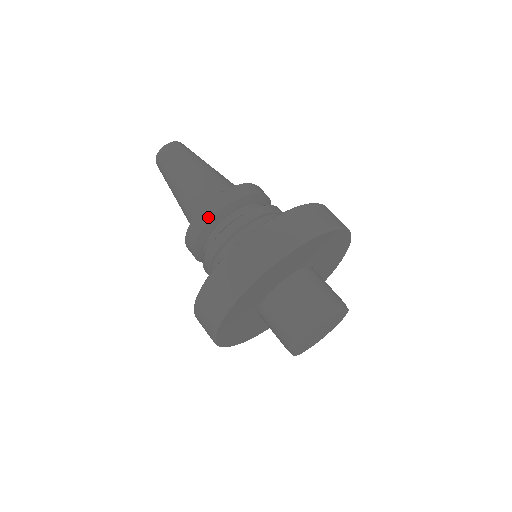
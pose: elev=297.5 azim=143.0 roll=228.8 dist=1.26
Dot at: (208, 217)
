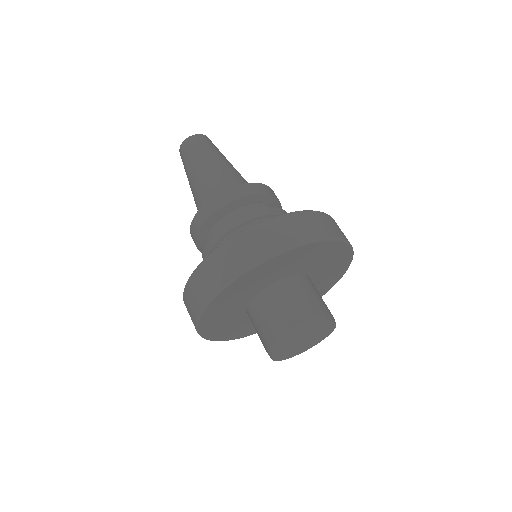
Dot at: (255, 191)
